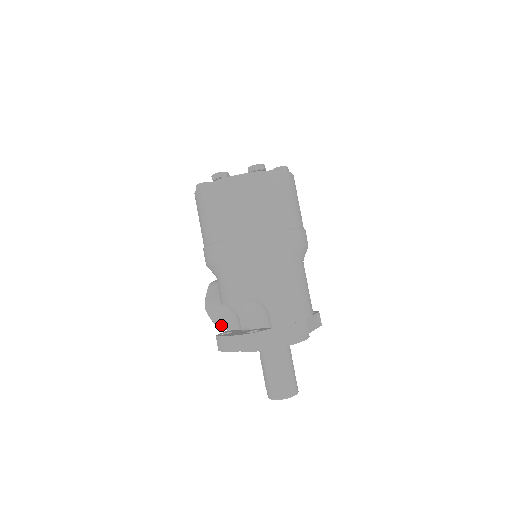
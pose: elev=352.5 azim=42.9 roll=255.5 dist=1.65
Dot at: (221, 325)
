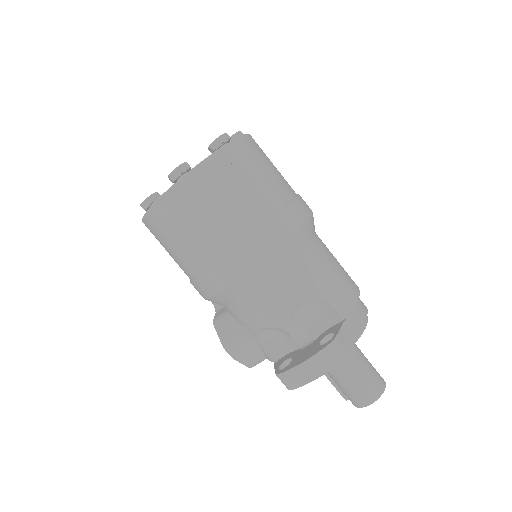
Dot at: (257, 362)
